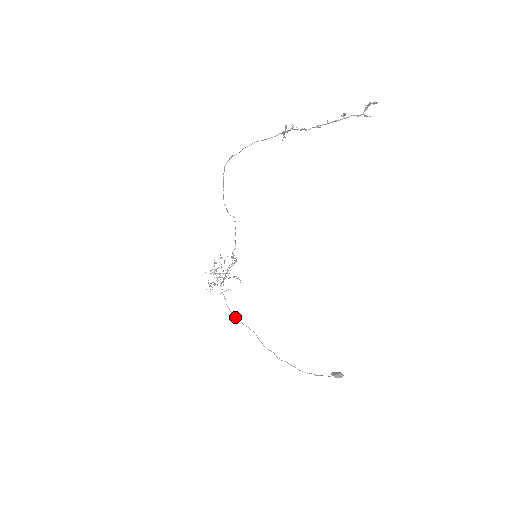
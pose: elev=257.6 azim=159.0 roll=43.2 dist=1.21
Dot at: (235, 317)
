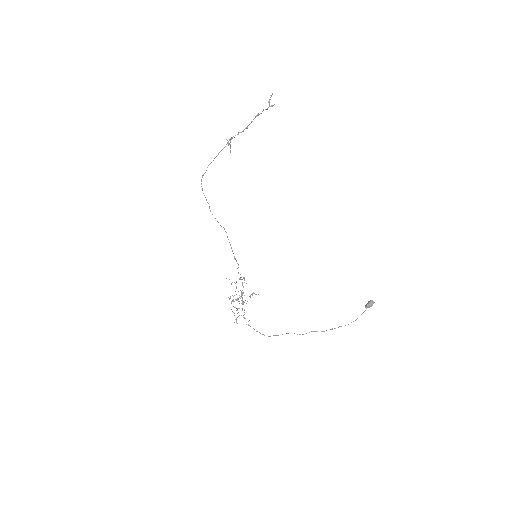
Dot at: (268, 336)
